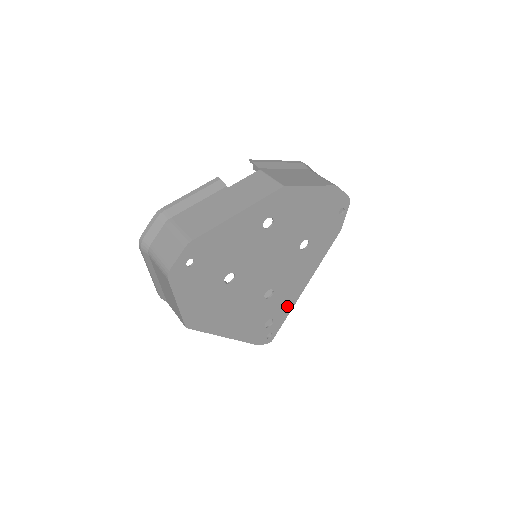
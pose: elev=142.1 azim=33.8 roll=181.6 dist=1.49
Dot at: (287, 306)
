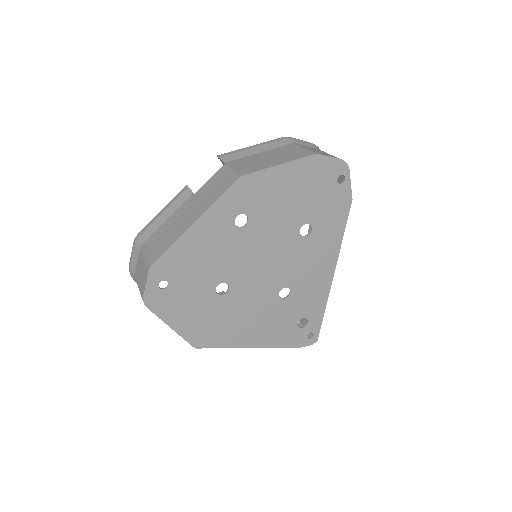
Dot at: (318, 300)
